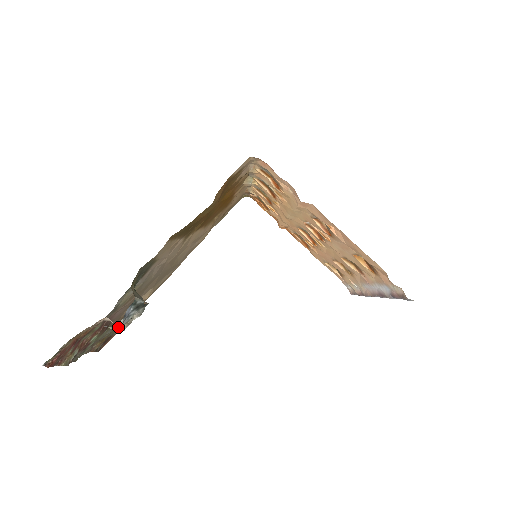
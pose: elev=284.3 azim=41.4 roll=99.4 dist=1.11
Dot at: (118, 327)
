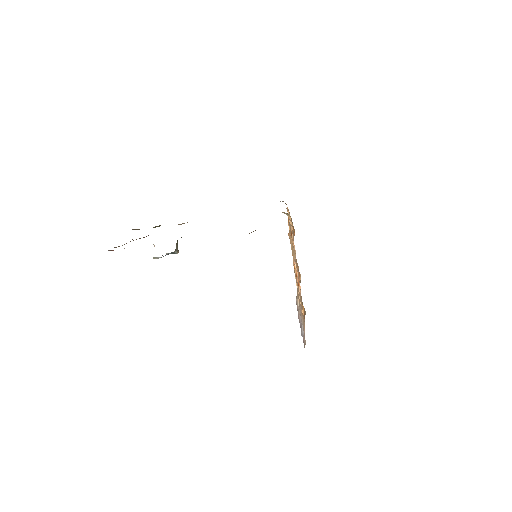
Dot at: (156, 258)
